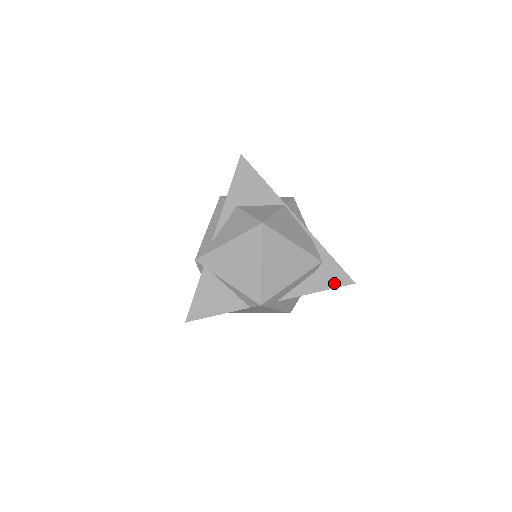
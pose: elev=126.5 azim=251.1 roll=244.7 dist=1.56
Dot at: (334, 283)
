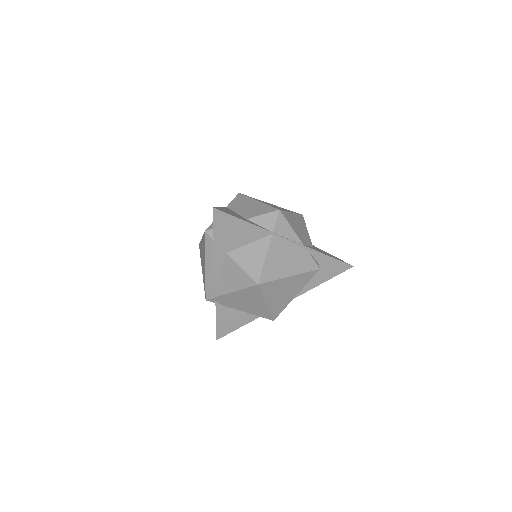
Dot at: (334, 273)
